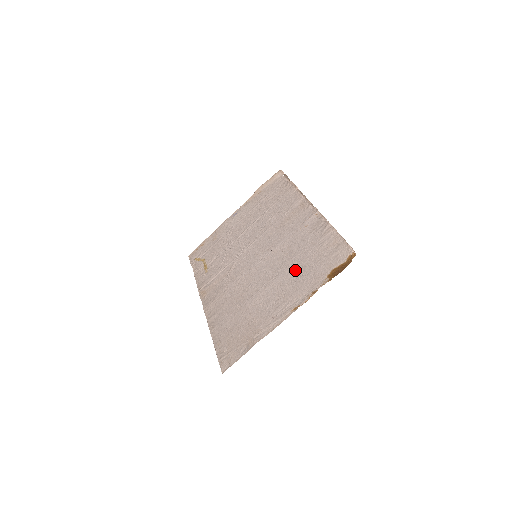
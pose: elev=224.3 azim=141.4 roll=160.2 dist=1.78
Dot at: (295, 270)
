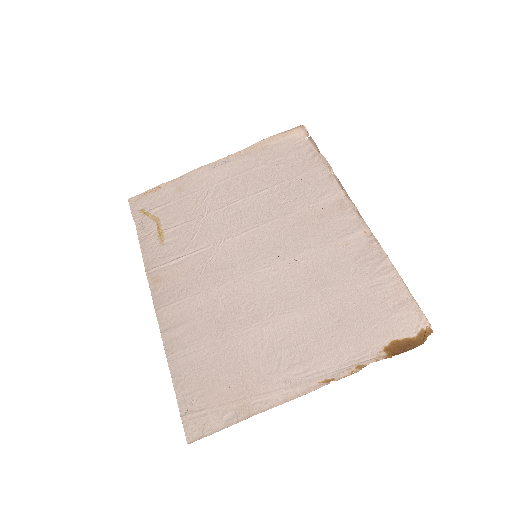
Dot at: (327, 313)
